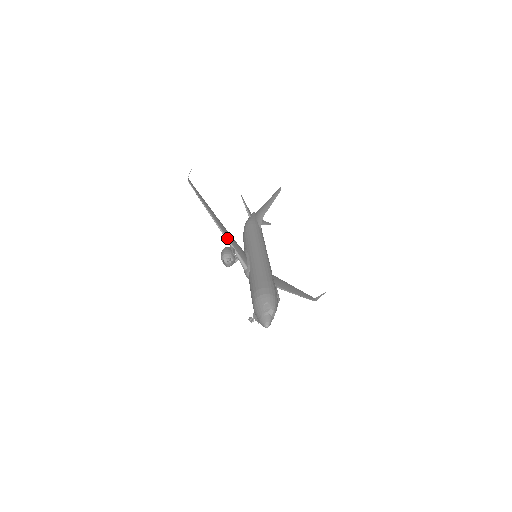
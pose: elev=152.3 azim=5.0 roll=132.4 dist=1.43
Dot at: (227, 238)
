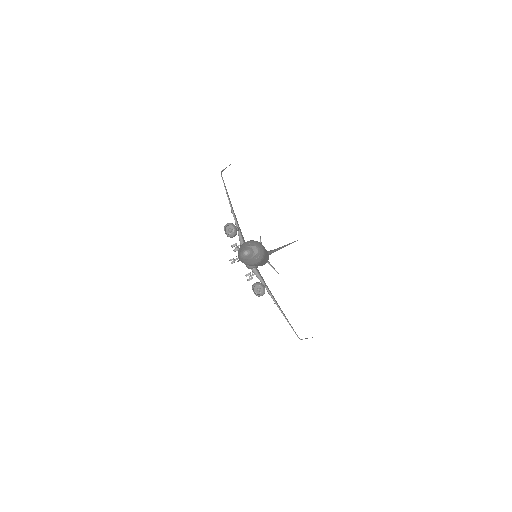
Dot at: (236, 220)
